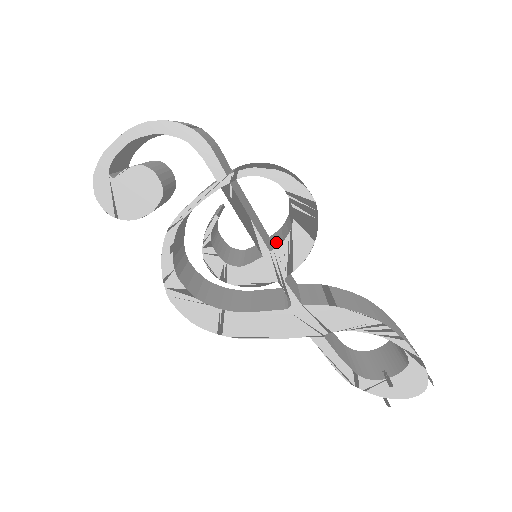
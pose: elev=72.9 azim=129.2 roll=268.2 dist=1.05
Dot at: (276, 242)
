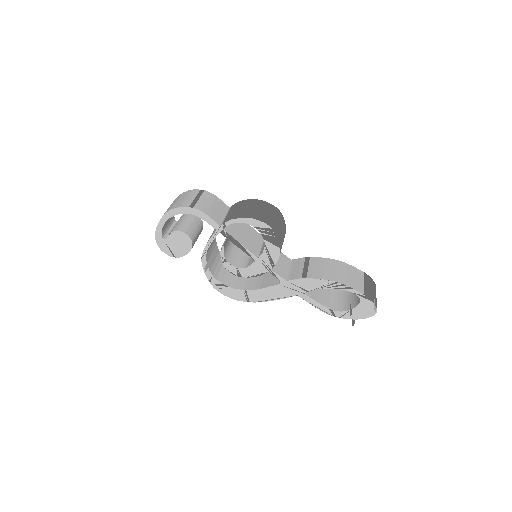
Dot at: (262, 249)
